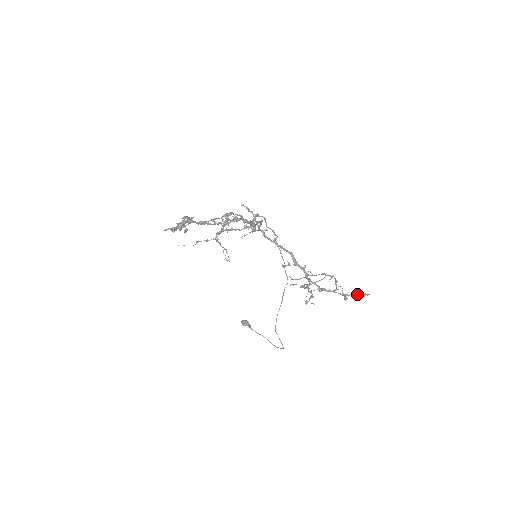
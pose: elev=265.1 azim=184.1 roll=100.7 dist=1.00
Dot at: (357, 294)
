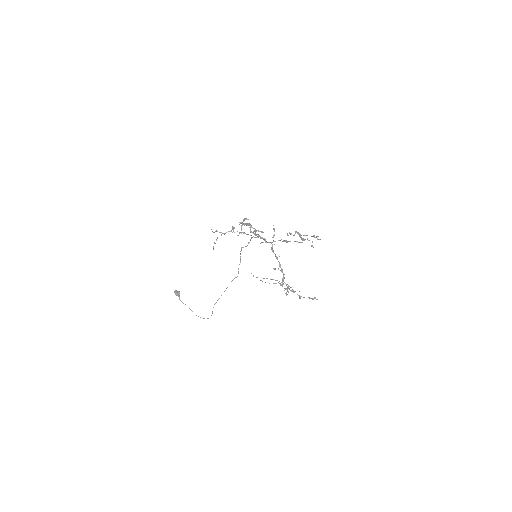
Dot at: (314, 298)
